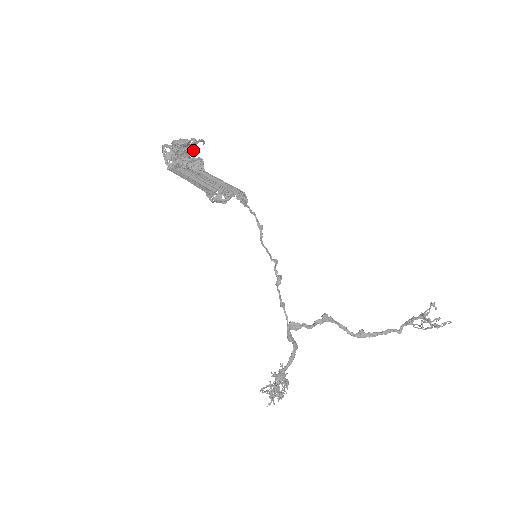
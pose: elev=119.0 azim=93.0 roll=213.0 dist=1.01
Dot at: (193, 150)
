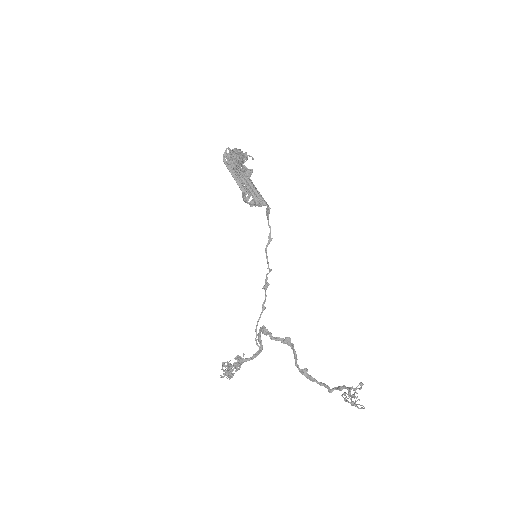
Dot at: (241, 159)
